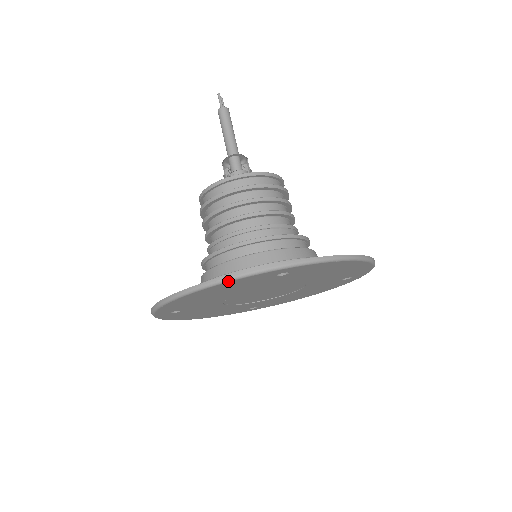
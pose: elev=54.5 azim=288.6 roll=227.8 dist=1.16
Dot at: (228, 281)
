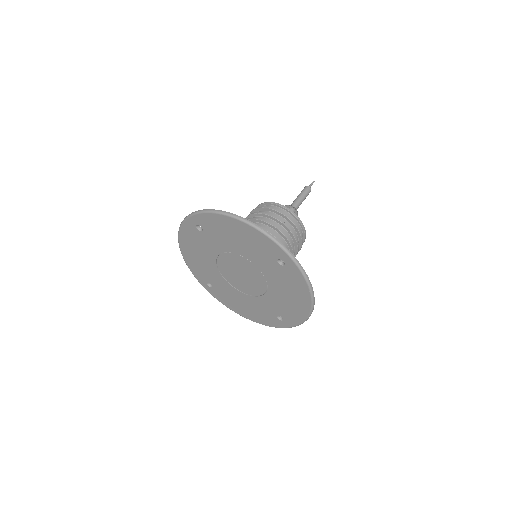
Dot at: (263, 233)
